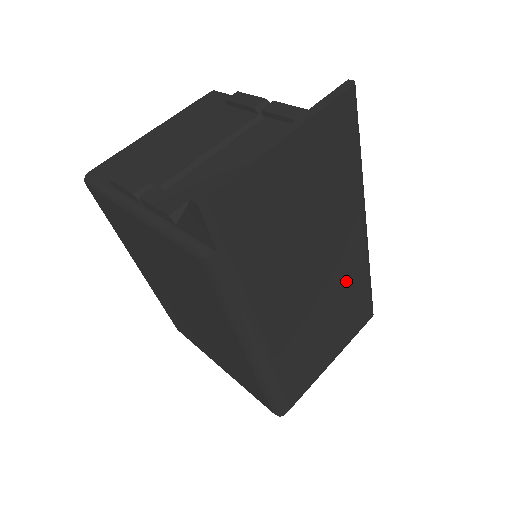
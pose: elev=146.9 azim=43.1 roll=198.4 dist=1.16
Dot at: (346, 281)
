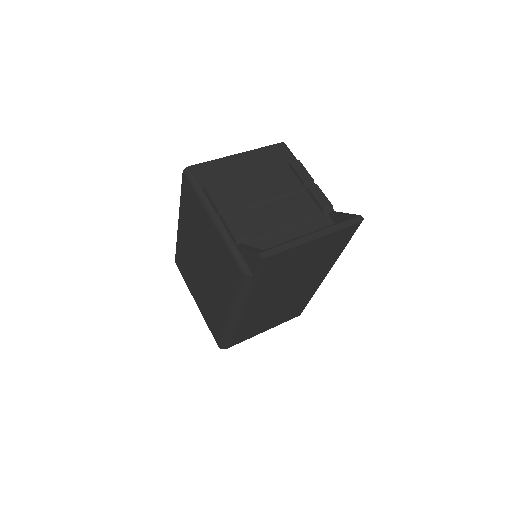
Dot at: (299, 297)
